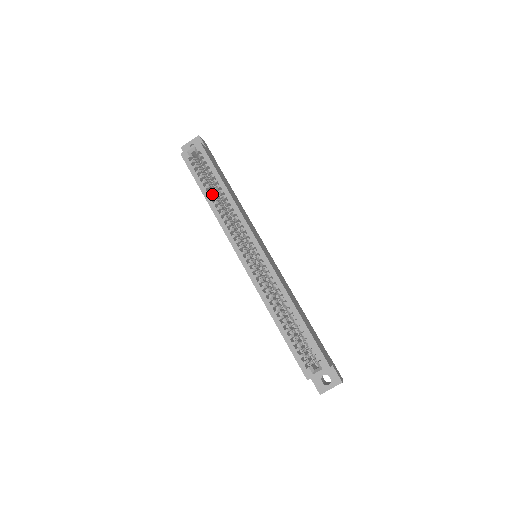
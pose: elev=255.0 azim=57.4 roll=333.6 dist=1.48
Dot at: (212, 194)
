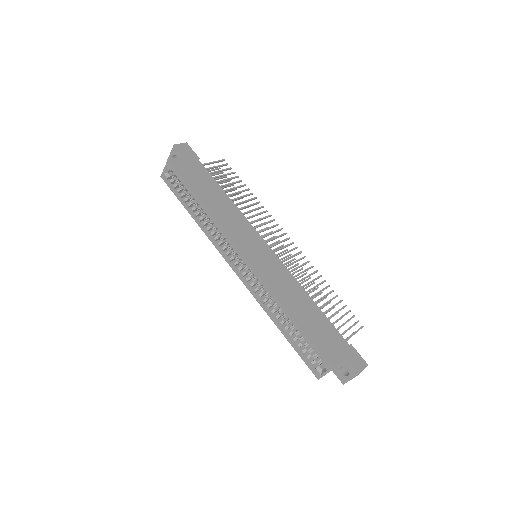
Dot at: (197, 209)
